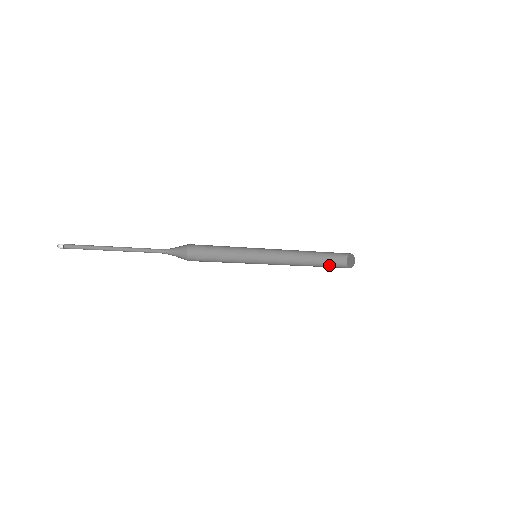
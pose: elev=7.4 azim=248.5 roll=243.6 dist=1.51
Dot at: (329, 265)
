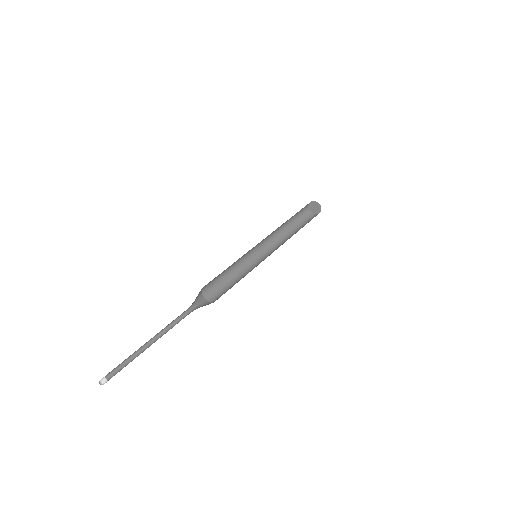
Dot at: (298, 217)
